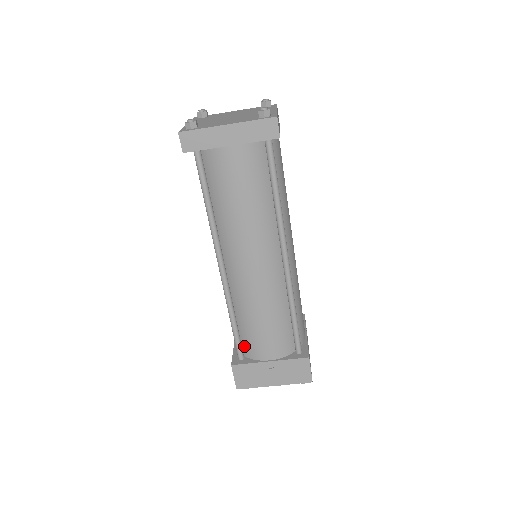
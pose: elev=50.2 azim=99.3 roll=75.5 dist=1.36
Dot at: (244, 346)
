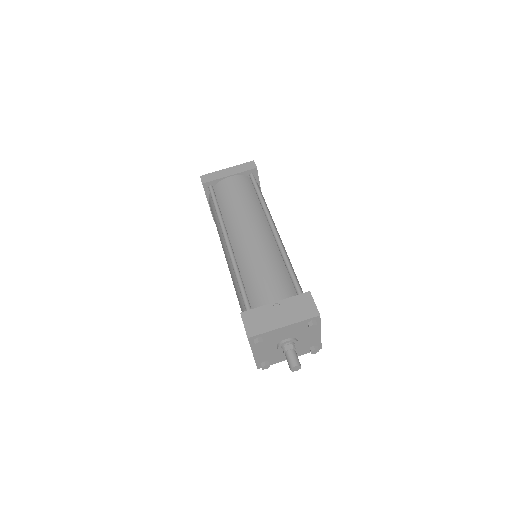
Dot at: (251, 303)
